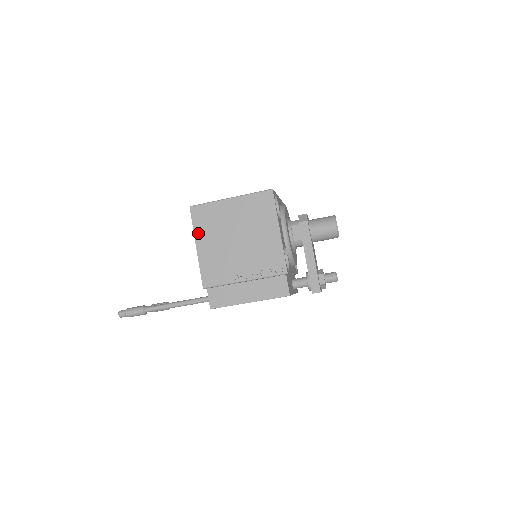
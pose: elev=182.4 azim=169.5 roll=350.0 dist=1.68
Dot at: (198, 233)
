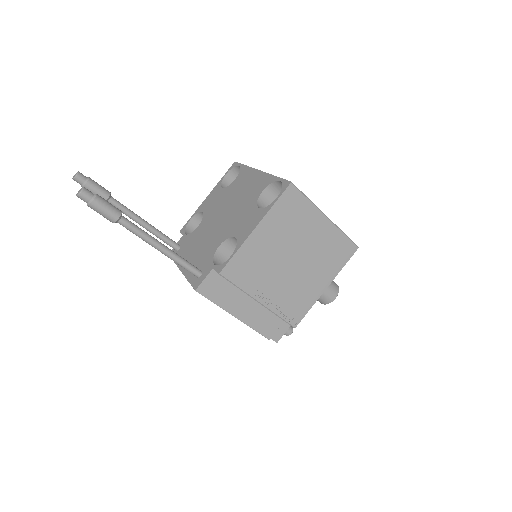
Dot at: (271, 217)
